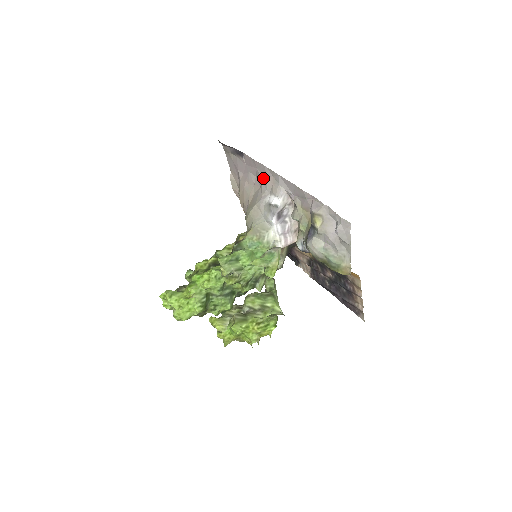
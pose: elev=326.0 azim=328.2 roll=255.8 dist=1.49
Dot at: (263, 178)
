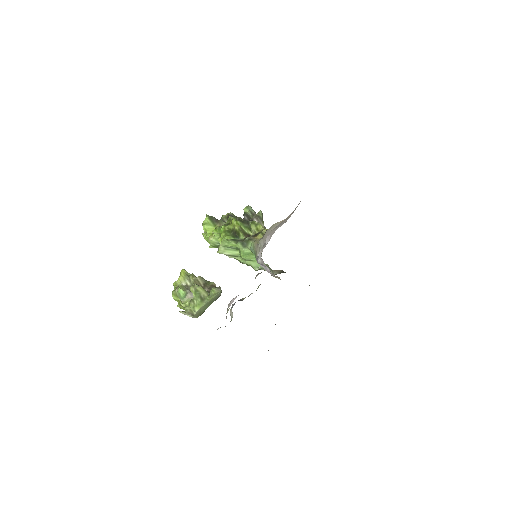
Dot at: occluded
